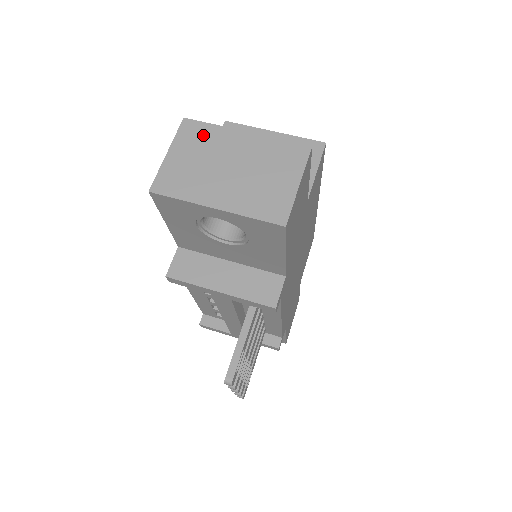
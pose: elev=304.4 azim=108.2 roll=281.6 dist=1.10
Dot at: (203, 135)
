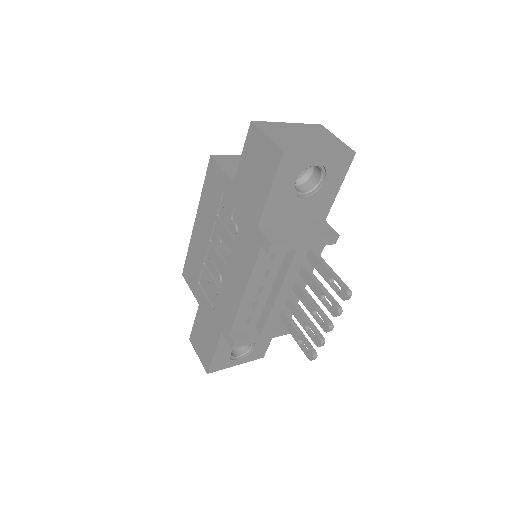
Dot at: (272, 126)
